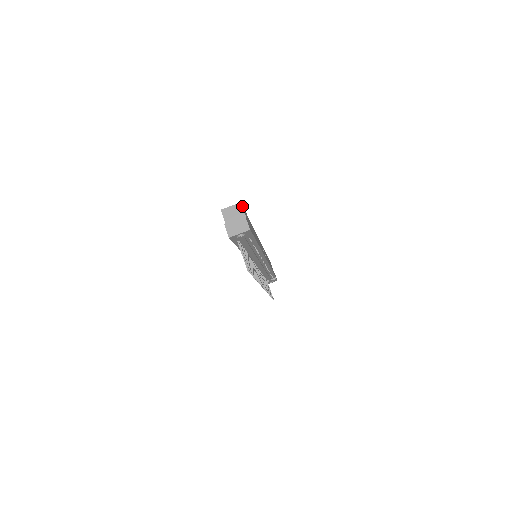
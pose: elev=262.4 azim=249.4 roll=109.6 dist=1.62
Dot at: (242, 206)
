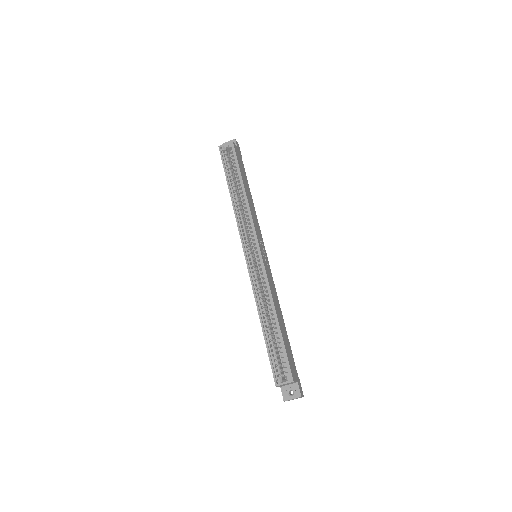
Dot at: (294, 381)
